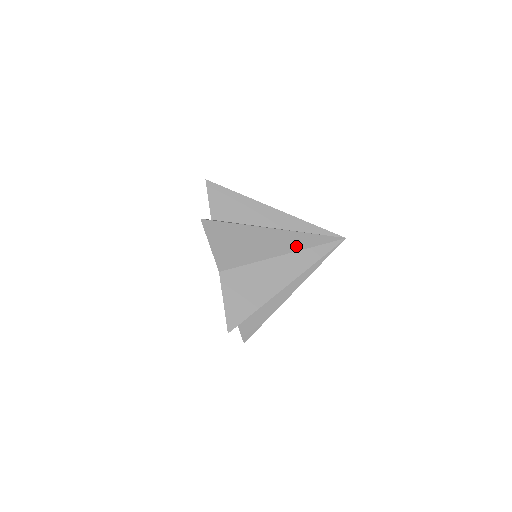
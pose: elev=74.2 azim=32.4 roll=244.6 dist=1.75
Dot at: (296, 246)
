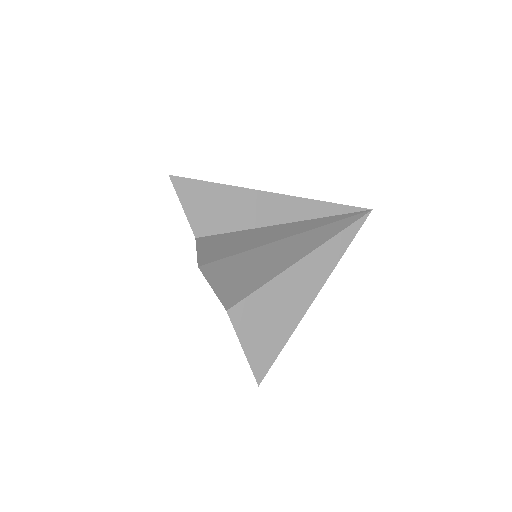
Dot at: (317, 242)
